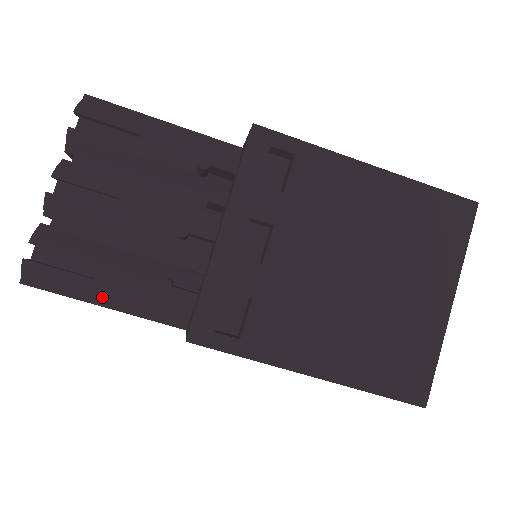
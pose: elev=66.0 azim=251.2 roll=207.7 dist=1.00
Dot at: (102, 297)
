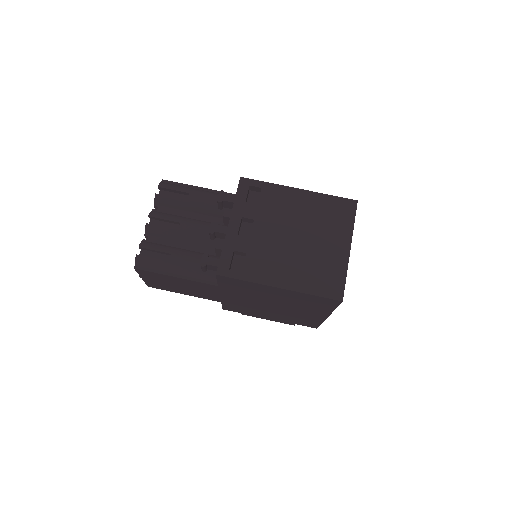
Dot at: (174, 271)
